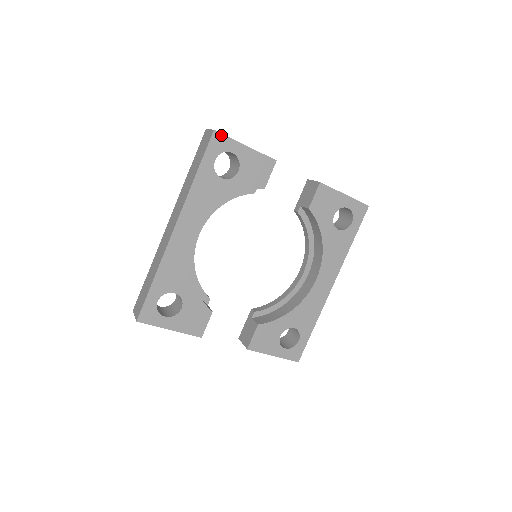
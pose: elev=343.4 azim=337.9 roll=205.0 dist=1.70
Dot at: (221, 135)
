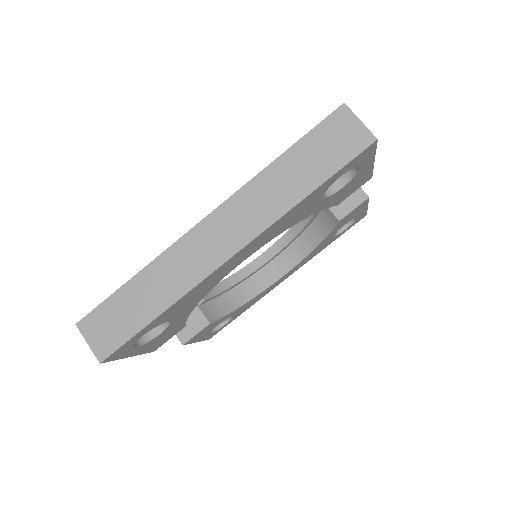
Dot at: (374, 146)
